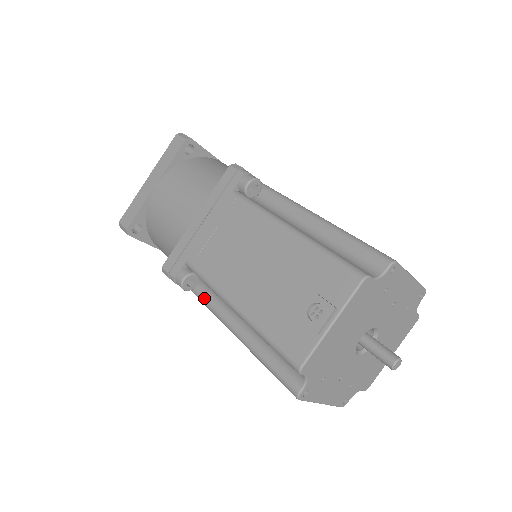
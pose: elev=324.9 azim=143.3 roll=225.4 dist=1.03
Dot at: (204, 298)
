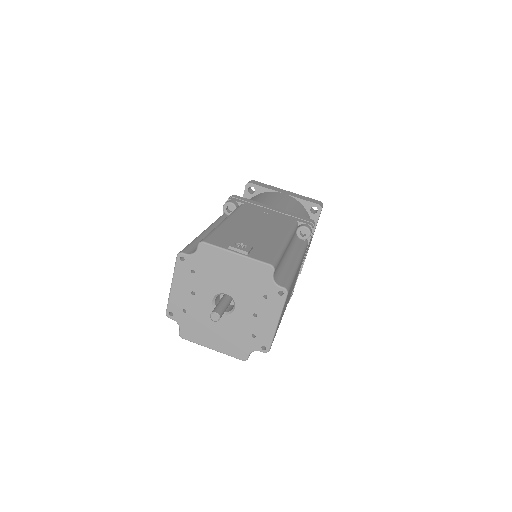
Dot at: (221, 218)
